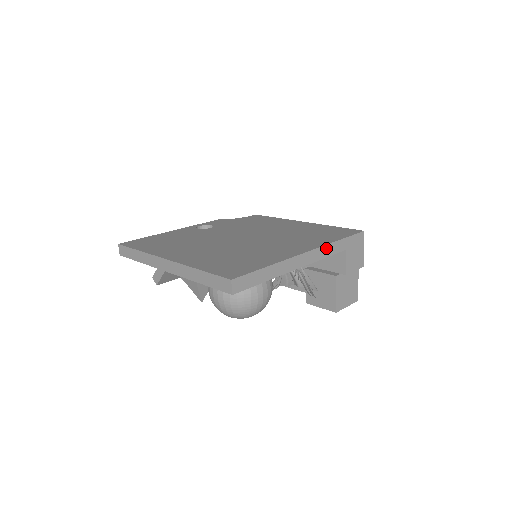
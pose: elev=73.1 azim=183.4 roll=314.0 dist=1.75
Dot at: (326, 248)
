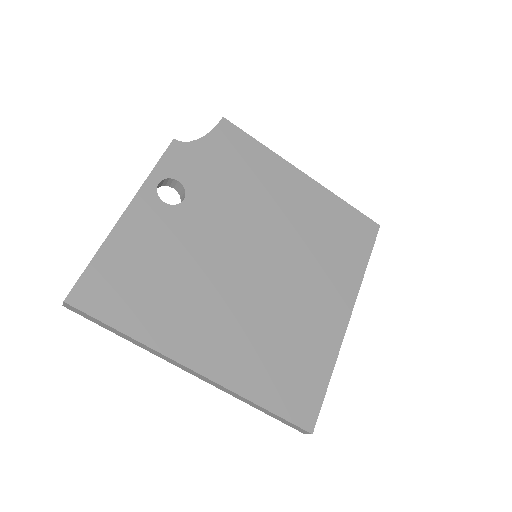
Dot at: (357, 288)
